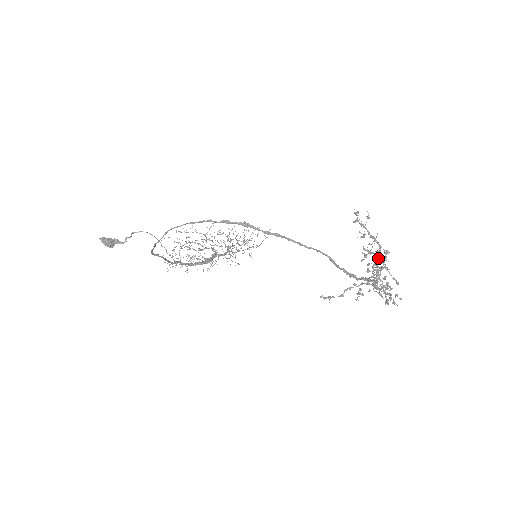
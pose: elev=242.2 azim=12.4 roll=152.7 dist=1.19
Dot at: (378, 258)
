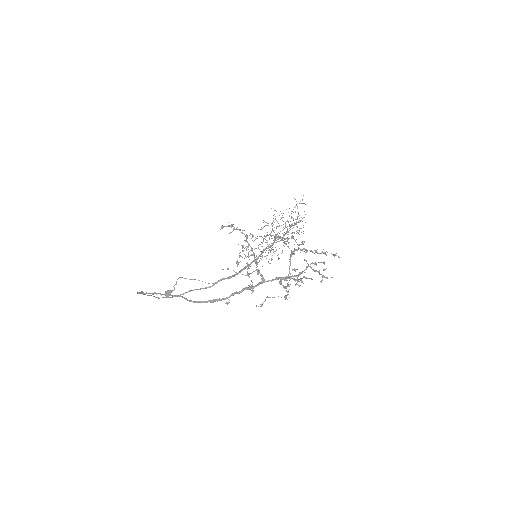
Dot at: (285, 244)
